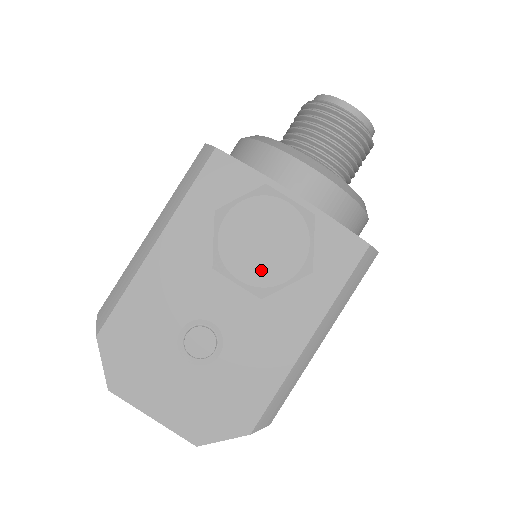
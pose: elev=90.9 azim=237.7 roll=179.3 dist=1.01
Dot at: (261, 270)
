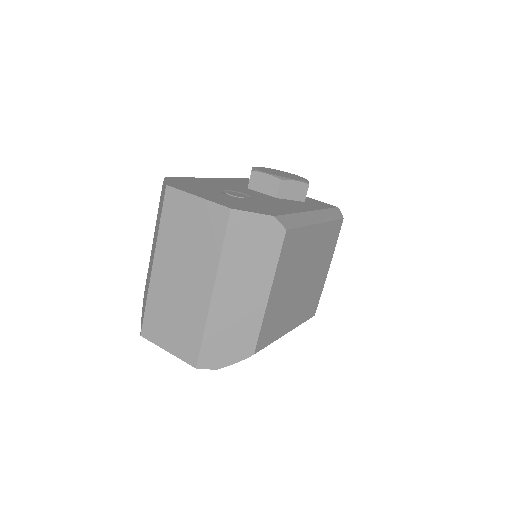
Dot at: (280, 175)
